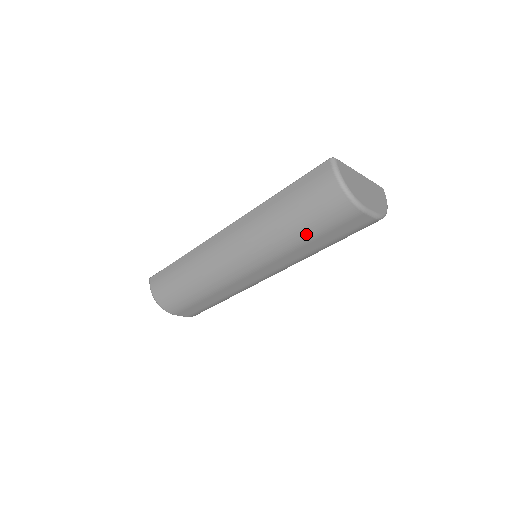
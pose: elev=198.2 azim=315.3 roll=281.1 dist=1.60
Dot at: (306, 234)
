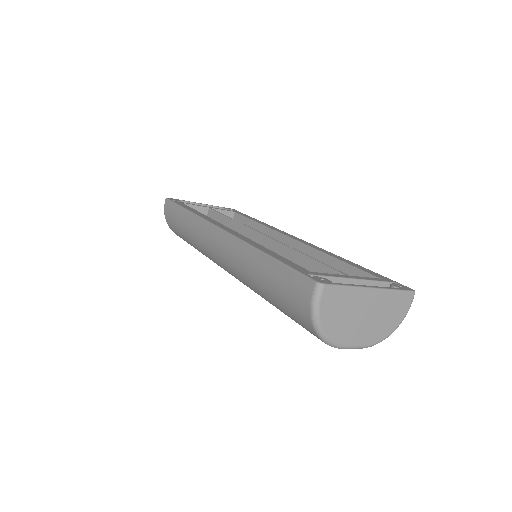
Dot at: occluded
